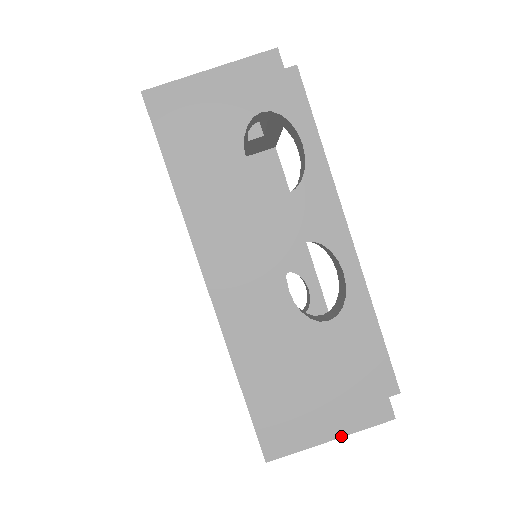
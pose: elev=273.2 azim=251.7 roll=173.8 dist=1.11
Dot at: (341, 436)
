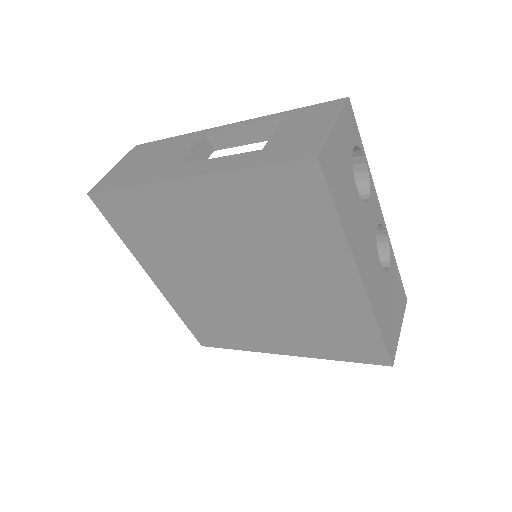
Dot at: occluded
